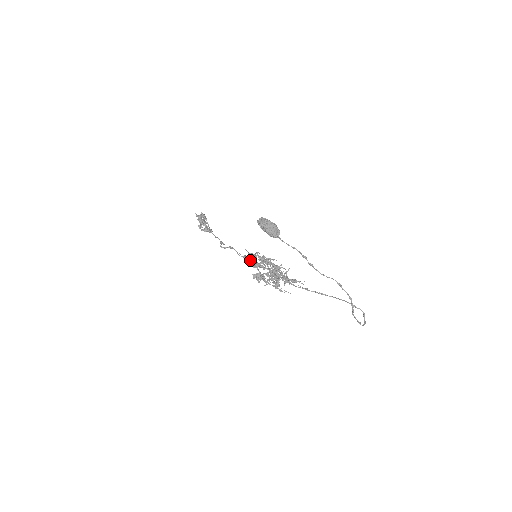
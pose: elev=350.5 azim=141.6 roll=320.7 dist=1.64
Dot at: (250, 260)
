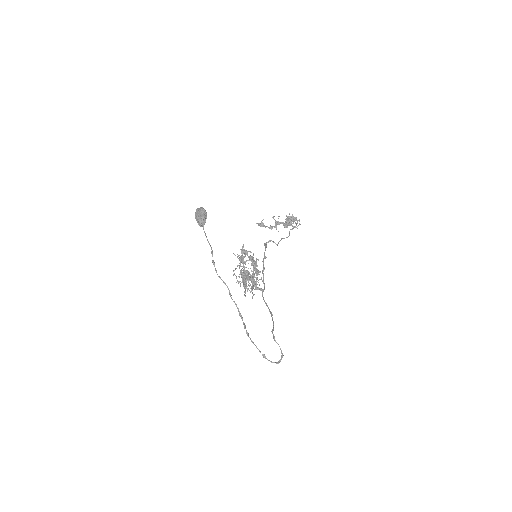
Dot at: (262, 261)
